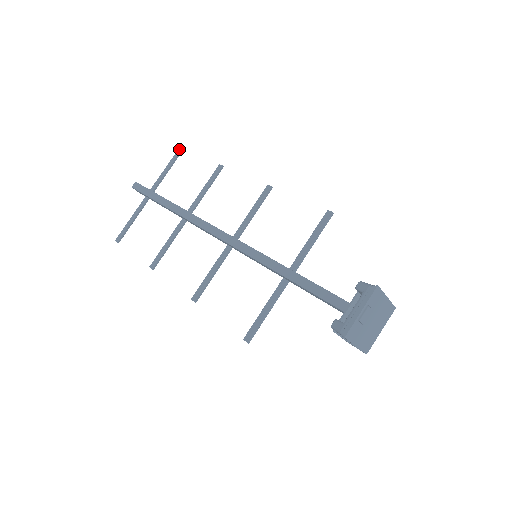
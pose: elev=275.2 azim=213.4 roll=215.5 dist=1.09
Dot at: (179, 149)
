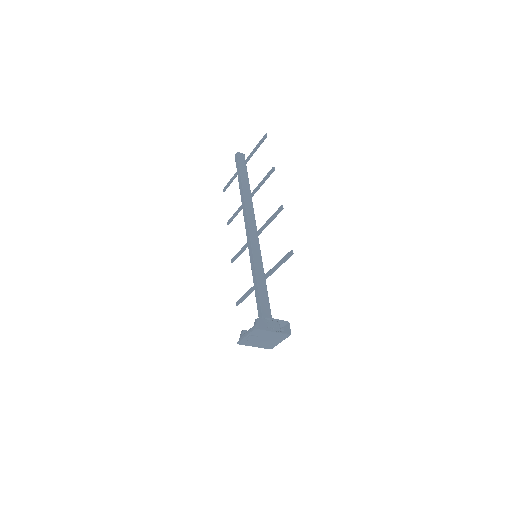
Dot at: (265, 135)
